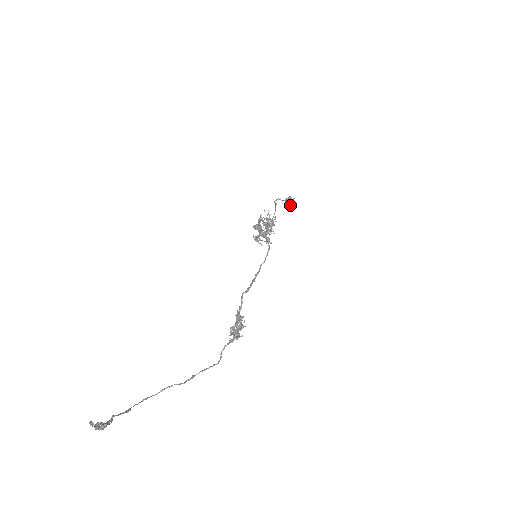
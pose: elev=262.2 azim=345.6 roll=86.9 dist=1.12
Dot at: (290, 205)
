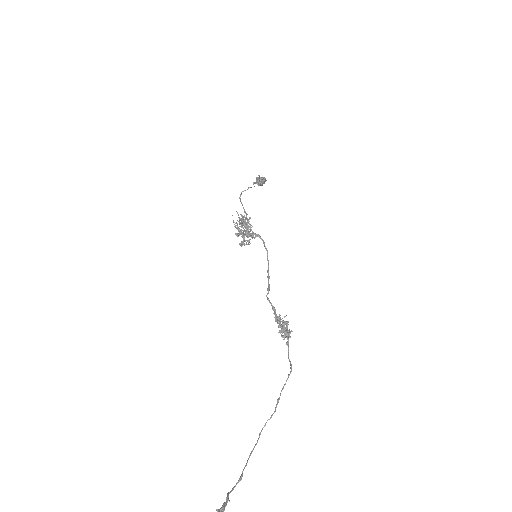
Dot at: (263, 183)
